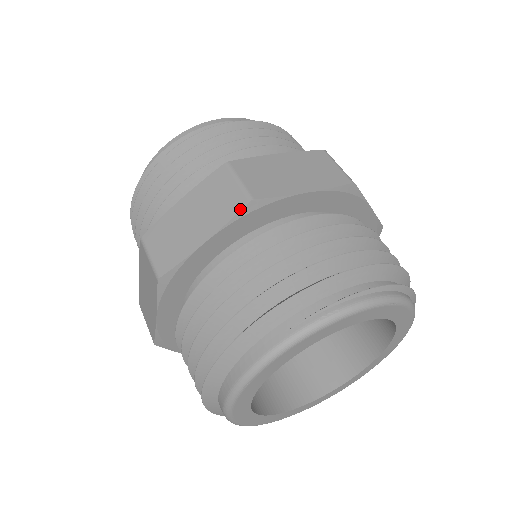
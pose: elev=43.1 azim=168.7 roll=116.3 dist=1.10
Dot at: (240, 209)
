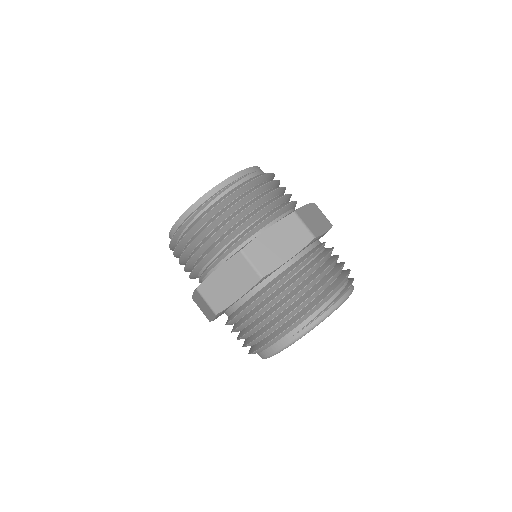
Dot at: (256, 283)
